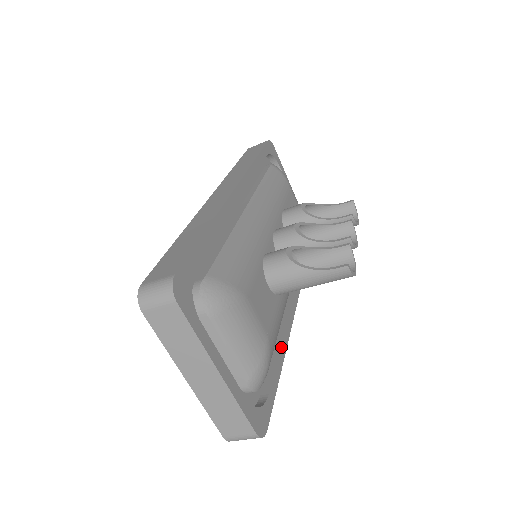
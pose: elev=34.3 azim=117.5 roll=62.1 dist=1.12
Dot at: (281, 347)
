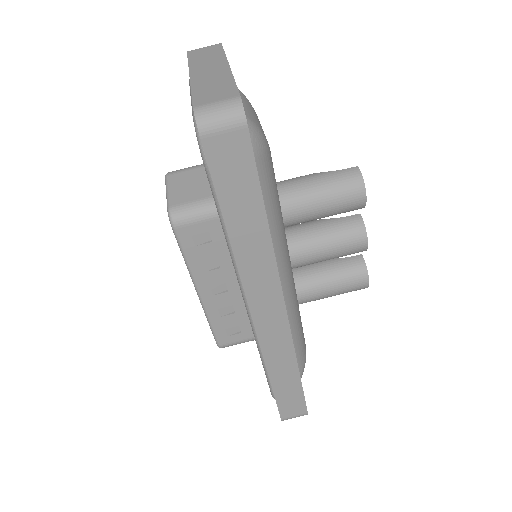
Dot at: occluded
